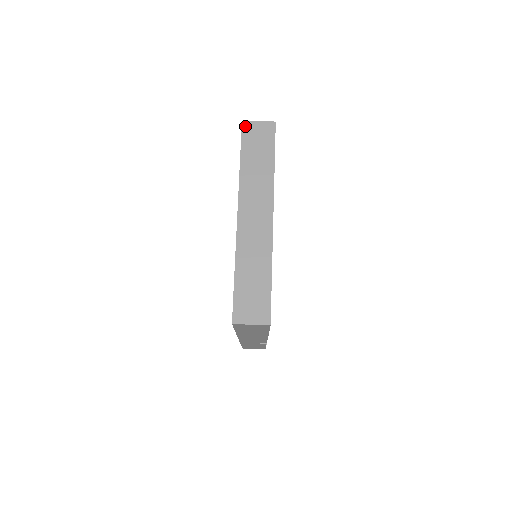
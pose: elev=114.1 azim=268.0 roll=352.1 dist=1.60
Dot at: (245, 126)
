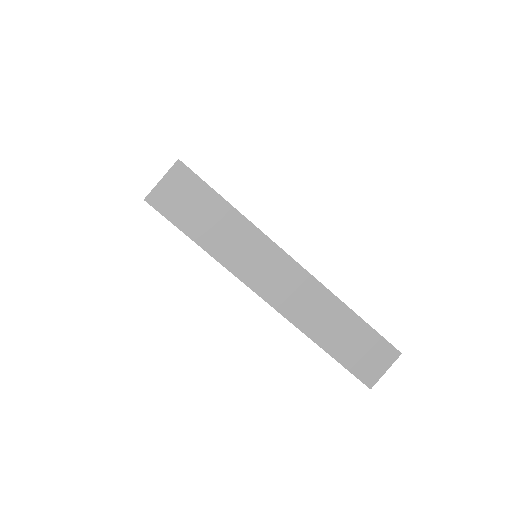
Dot at: (155, 202)
